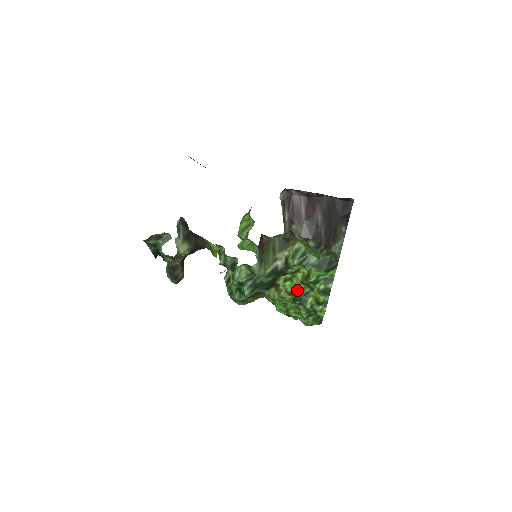
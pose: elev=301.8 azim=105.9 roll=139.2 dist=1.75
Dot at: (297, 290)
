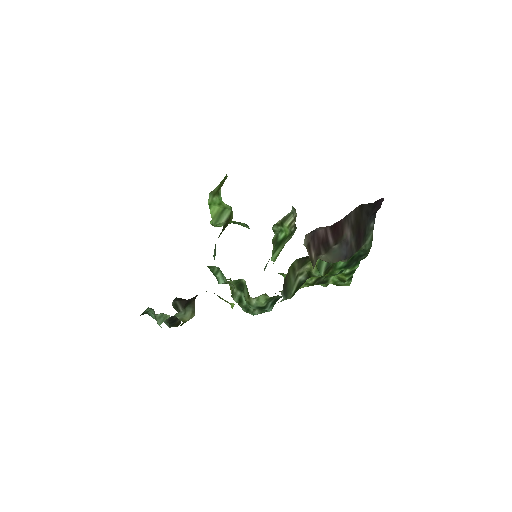
Dot at: (318, 279)
